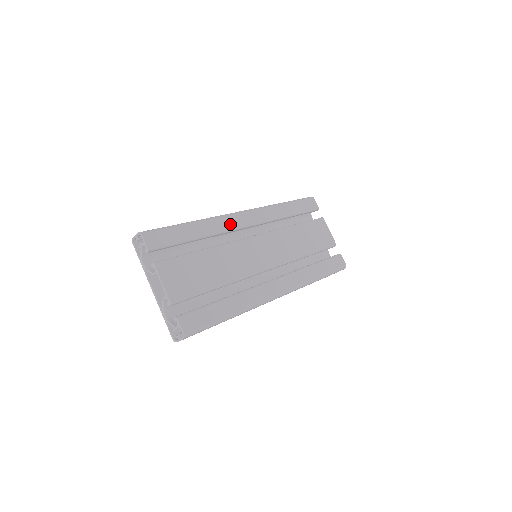
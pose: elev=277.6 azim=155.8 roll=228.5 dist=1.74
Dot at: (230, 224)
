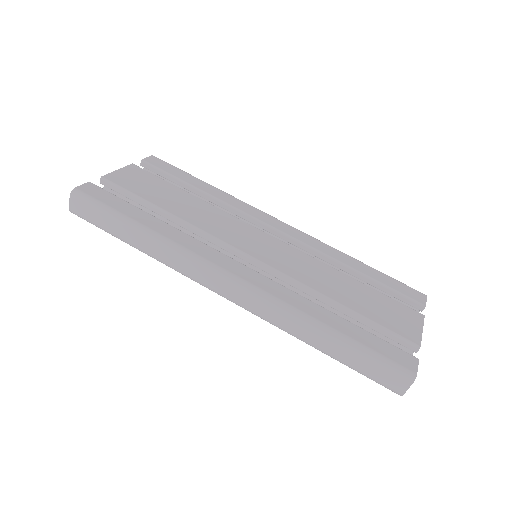
Dot at: (251, 211)
